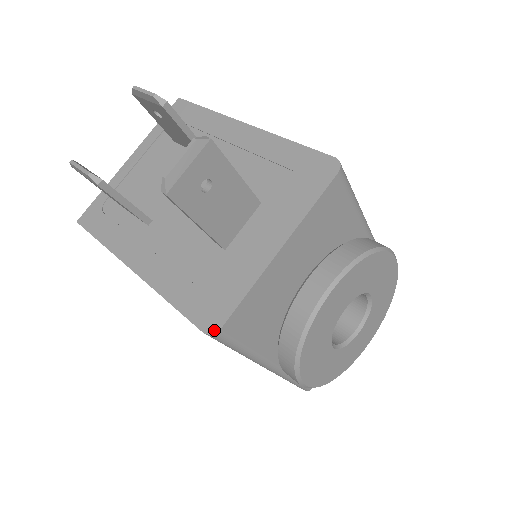
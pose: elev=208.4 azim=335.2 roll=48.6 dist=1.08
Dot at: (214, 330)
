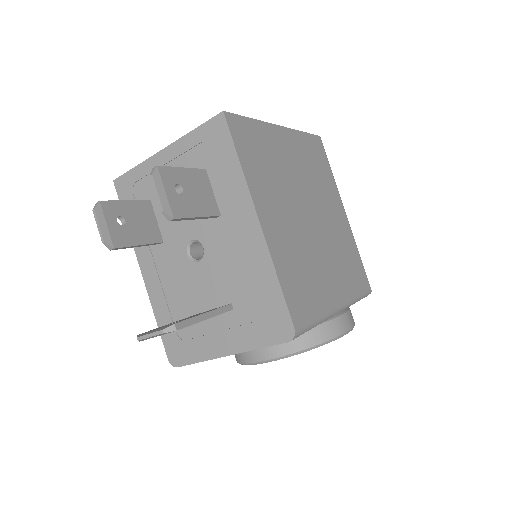
Dot at: (174, 365)
